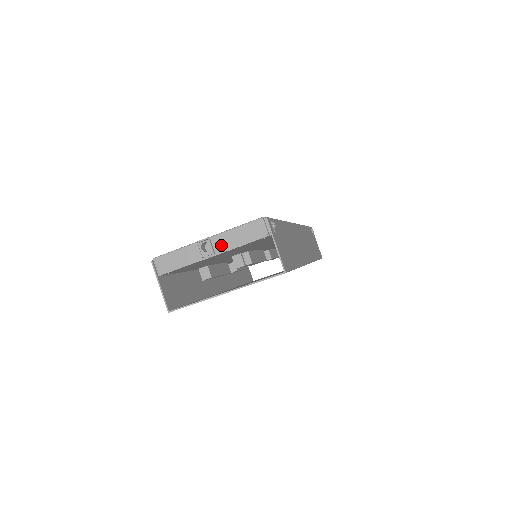
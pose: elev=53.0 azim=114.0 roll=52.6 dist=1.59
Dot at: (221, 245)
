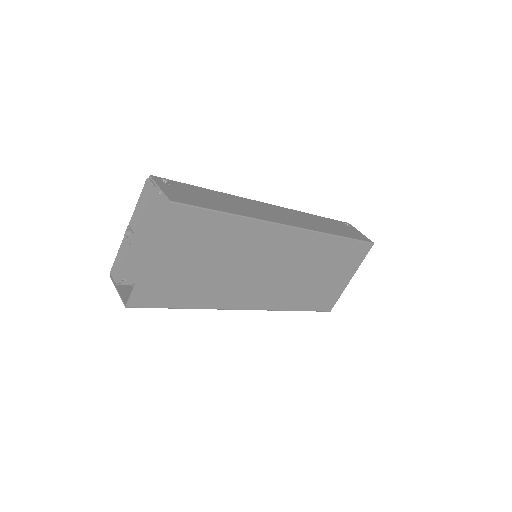
Dot at: (135, 223)
